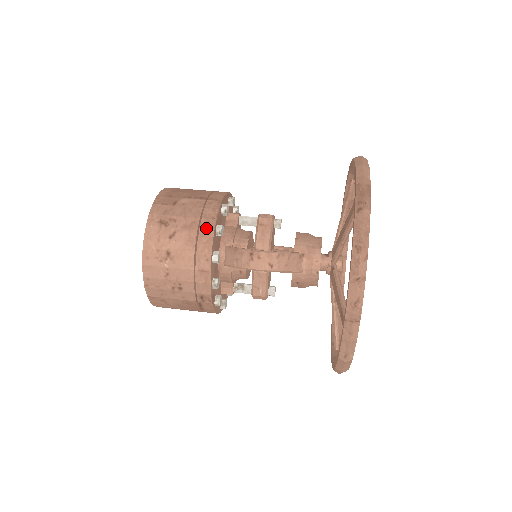
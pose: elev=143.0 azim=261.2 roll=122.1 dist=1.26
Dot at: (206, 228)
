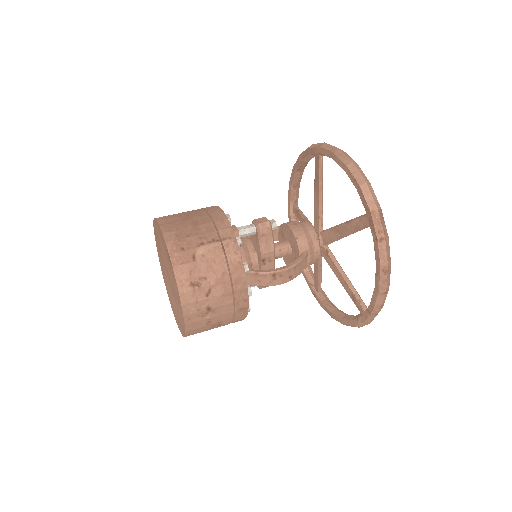
Dot at: (238, 275)
